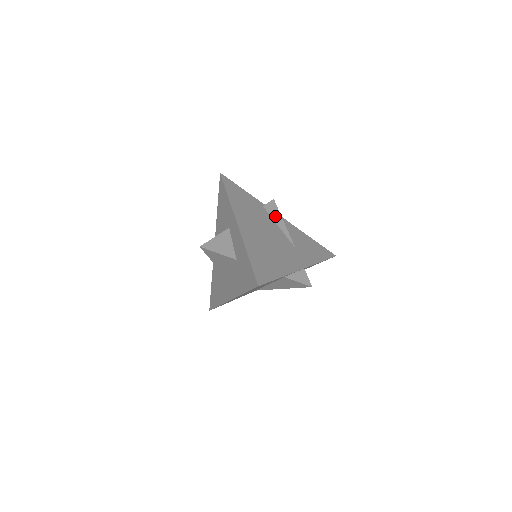
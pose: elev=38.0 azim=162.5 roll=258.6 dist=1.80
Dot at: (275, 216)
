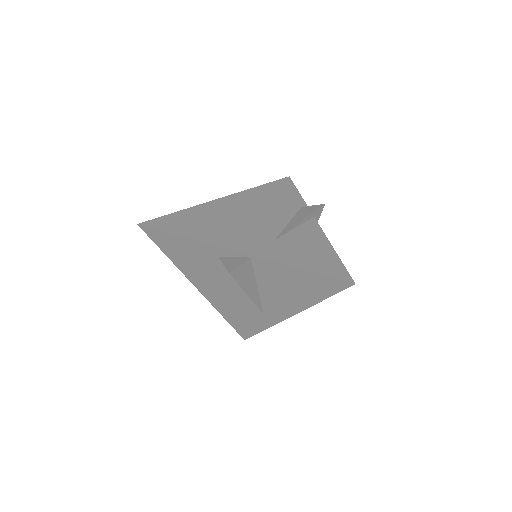
Dot at: (300, 215)
